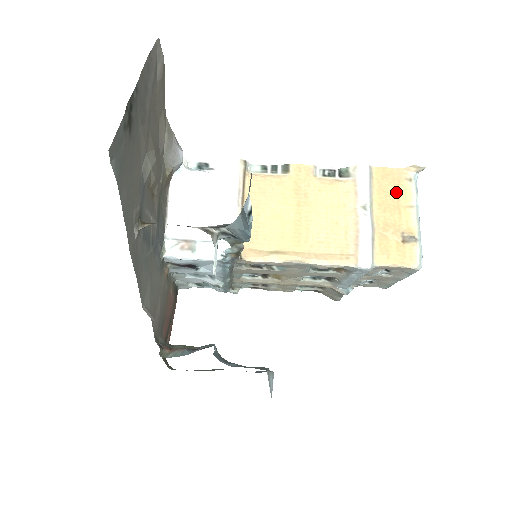
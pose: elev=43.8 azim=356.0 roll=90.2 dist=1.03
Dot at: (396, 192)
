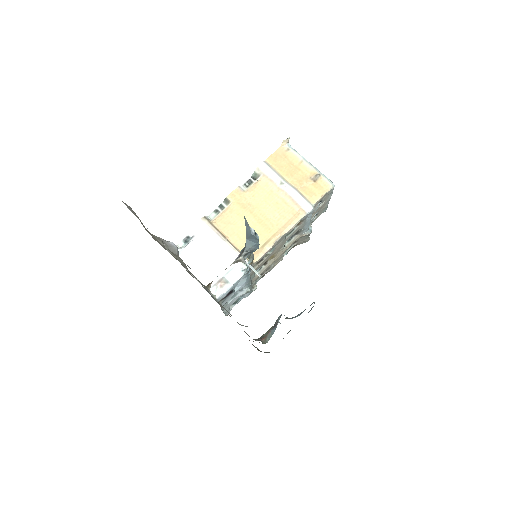
Dot at: (288, 162)
